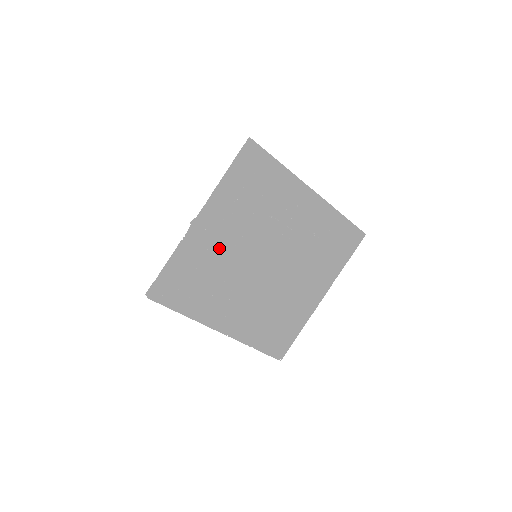
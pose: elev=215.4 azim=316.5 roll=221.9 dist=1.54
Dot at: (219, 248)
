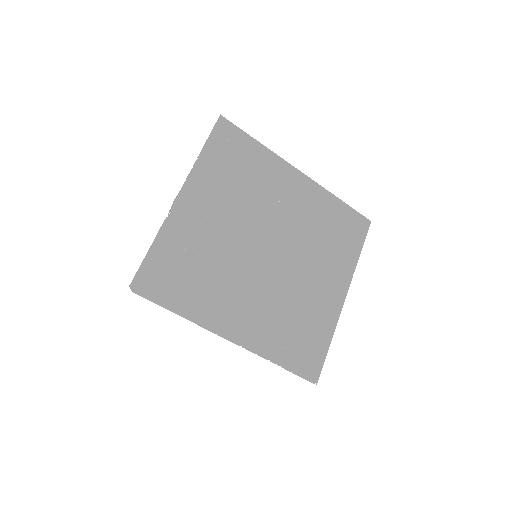
Dot at: (211, 241)
